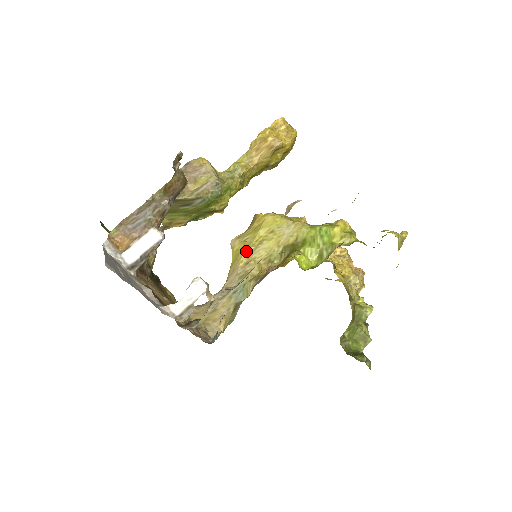
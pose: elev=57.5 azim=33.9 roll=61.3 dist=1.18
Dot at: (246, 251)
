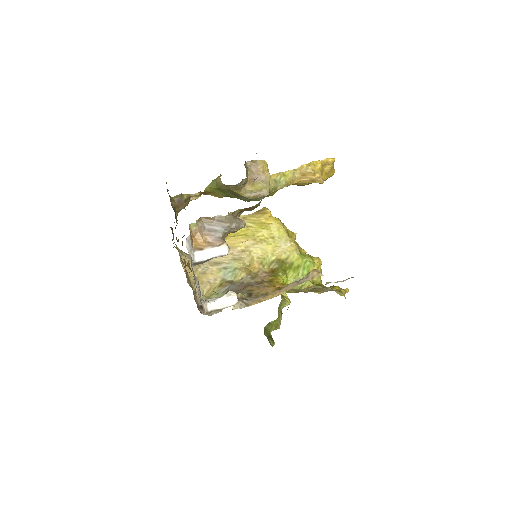
Dot at: (248, 240)
